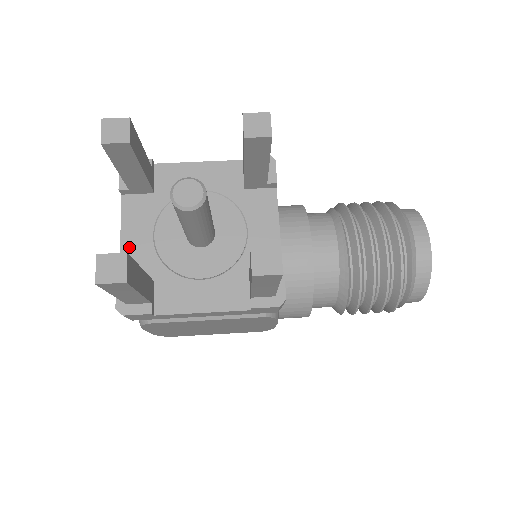
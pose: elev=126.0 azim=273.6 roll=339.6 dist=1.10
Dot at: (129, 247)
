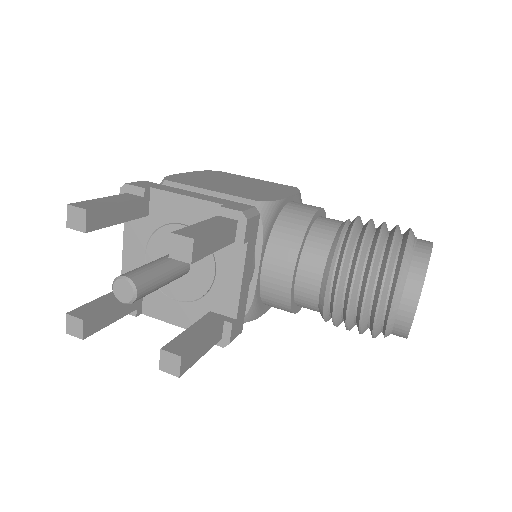
Dot at: (128, 256)
